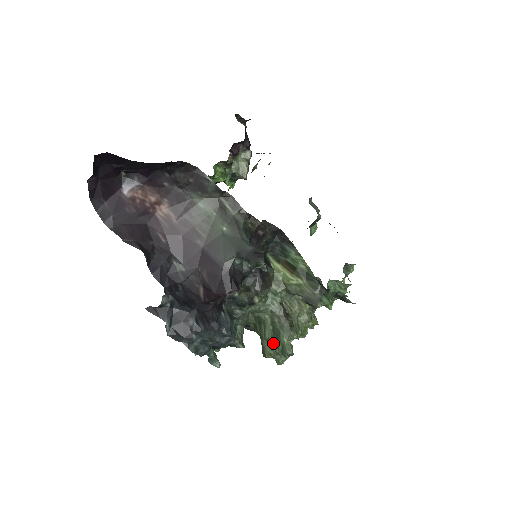
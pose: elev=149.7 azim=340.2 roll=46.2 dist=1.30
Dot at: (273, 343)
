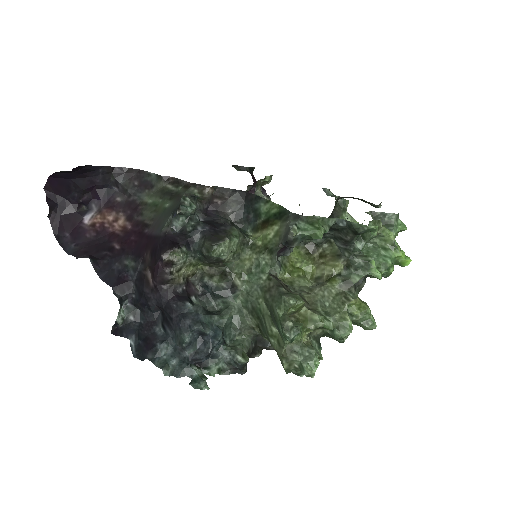
Dot at: (279, 335)
